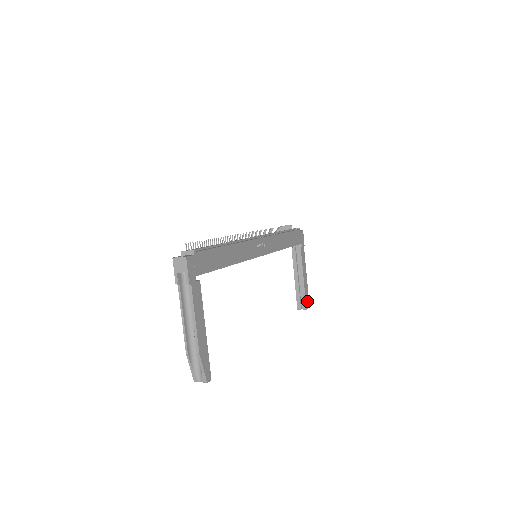
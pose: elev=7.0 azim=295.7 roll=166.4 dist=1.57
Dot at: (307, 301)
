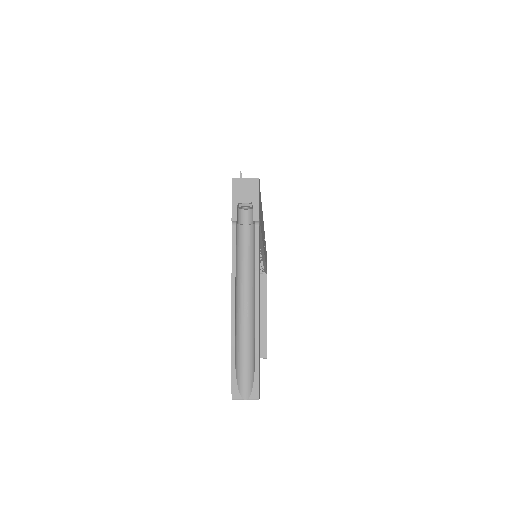
Dot at: occluded
